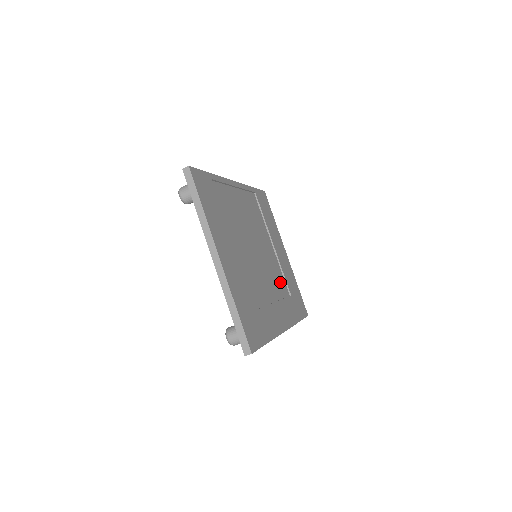
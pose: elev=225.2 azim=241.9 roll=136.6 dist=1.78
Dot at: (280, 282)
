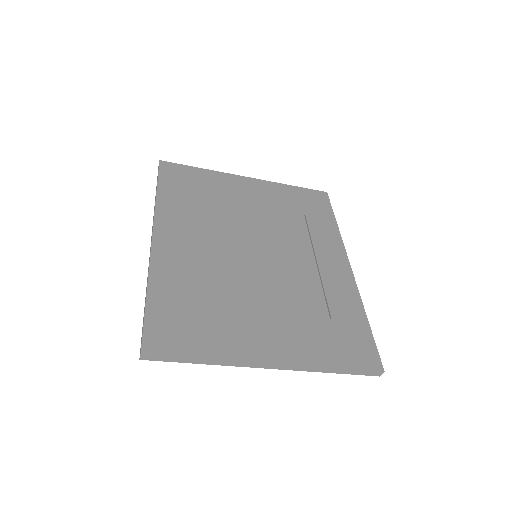
Dot at: (288, 225)
